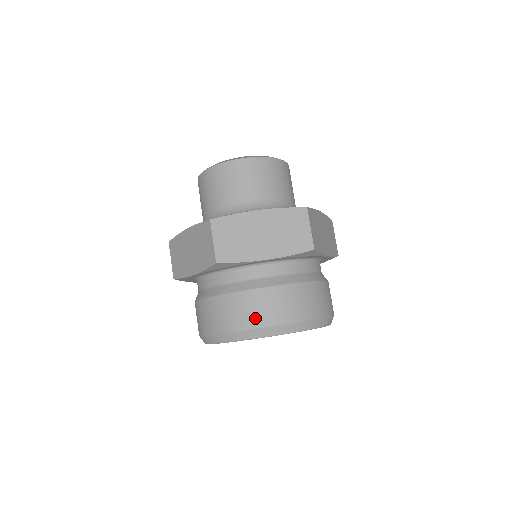
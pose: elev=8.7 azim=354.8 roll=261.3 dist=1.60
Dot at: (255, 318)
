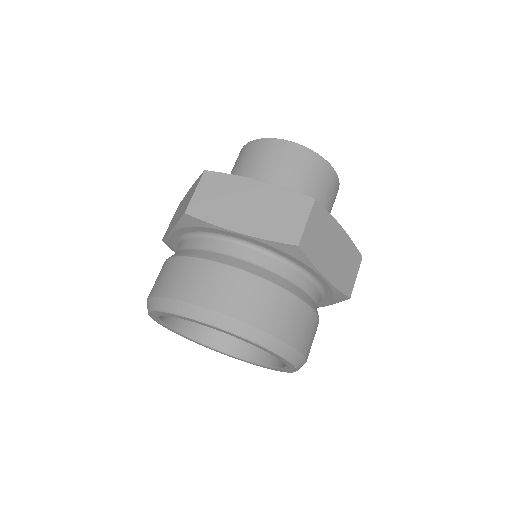
Dot at: (284, 328)
